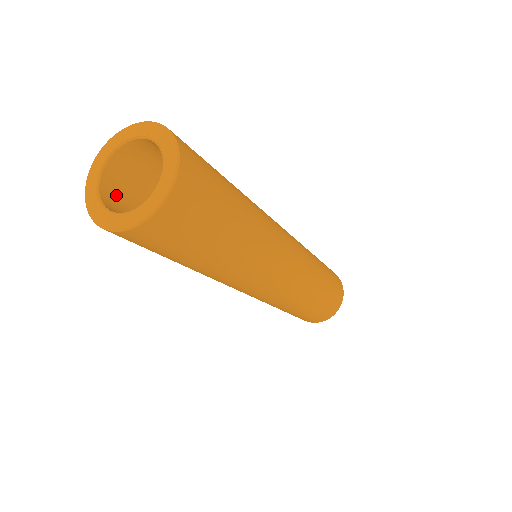
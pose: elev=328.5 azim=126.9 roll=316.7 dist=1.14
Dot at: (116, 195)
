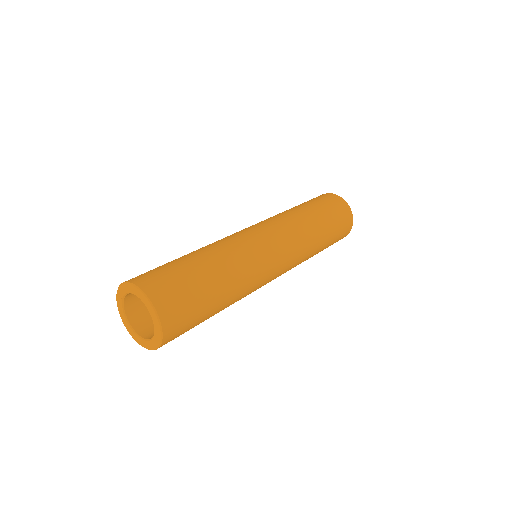
Dot at: (137, 303)
